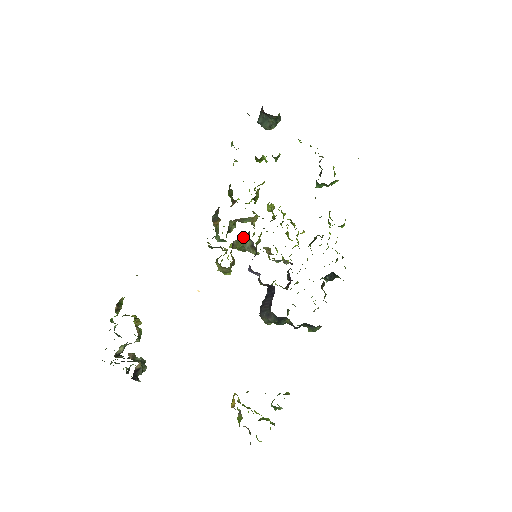
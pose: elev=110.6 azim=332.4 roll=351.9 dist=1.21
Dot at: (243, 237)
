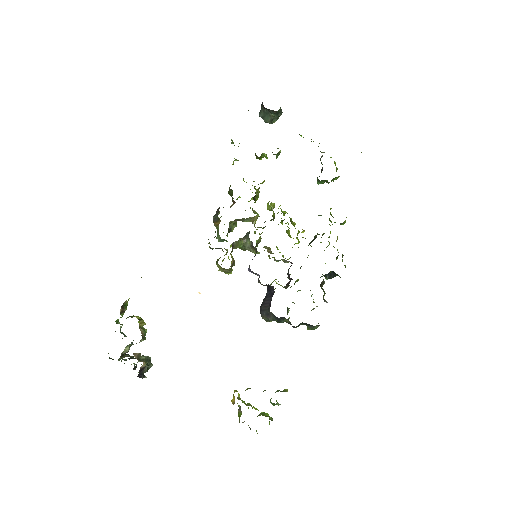
Dot at: (244, 237)
